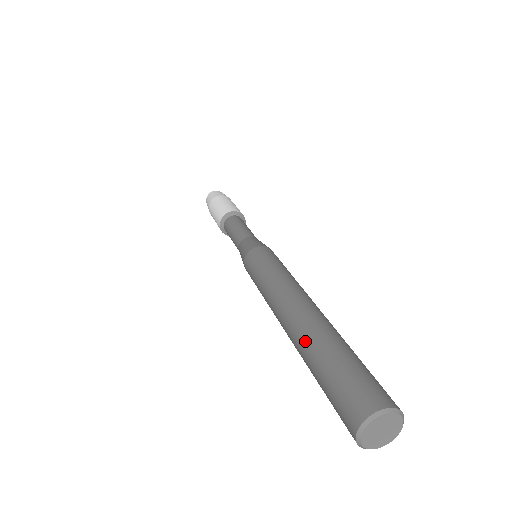
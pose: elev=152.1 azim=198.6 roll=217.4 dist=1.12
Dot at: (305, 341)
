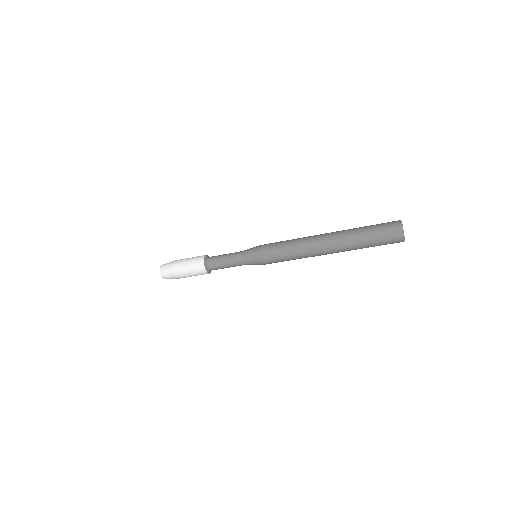
Dot at: (347, 234)
